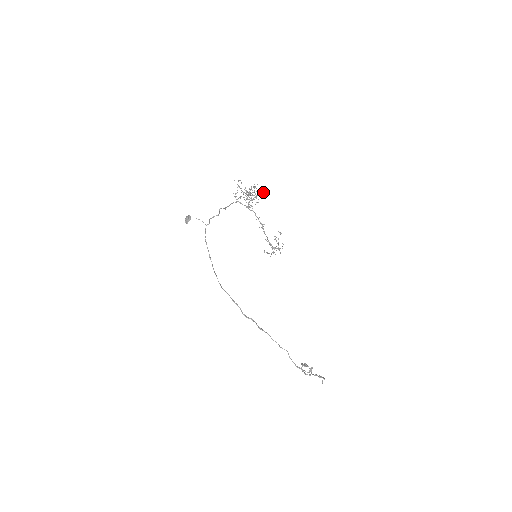
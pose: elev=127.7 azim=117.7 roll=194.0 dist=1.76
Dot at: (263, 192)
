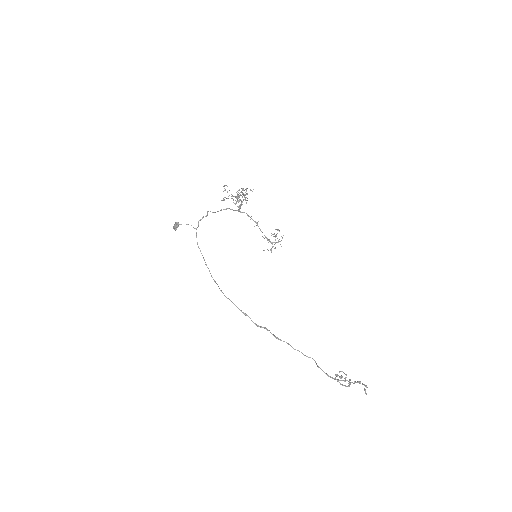
Dot at: (251, 190)
